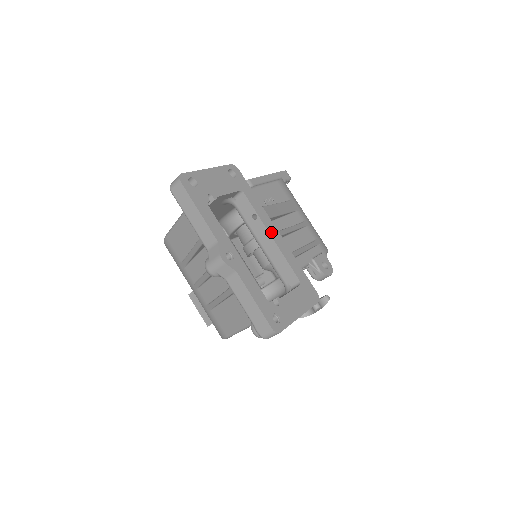
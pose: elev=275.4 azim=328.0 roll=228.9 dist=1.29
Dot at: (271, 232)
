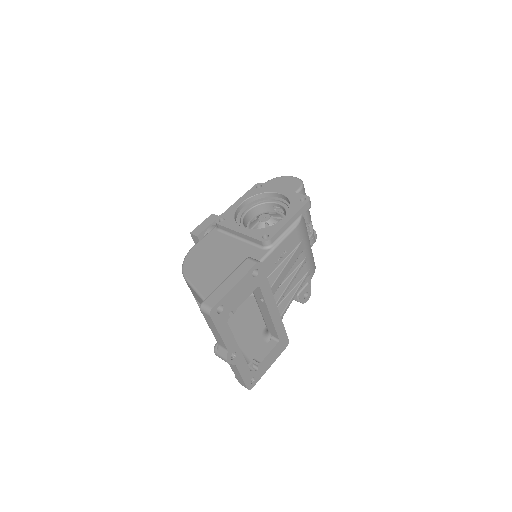
Dot at: (271, 311)
